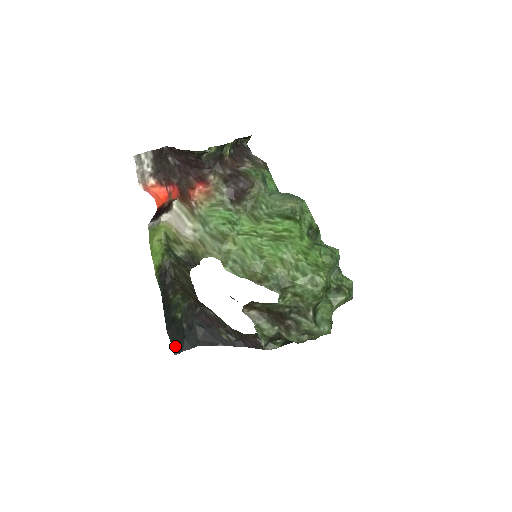
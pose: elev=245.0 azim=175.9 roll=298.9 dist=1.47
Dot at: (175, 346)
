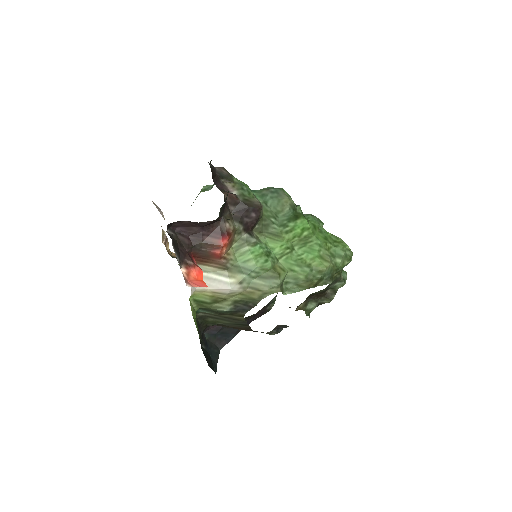
Dot at: (213, 368)
